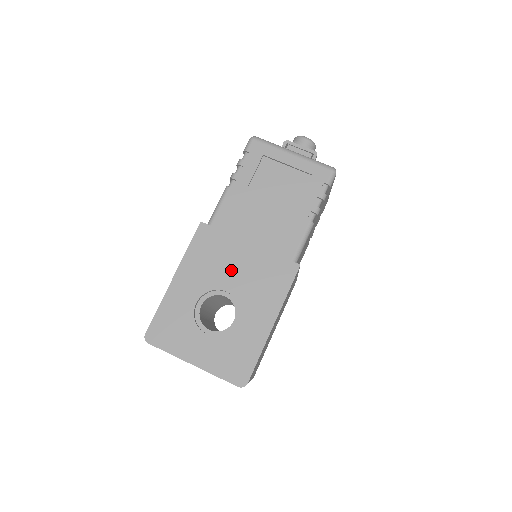
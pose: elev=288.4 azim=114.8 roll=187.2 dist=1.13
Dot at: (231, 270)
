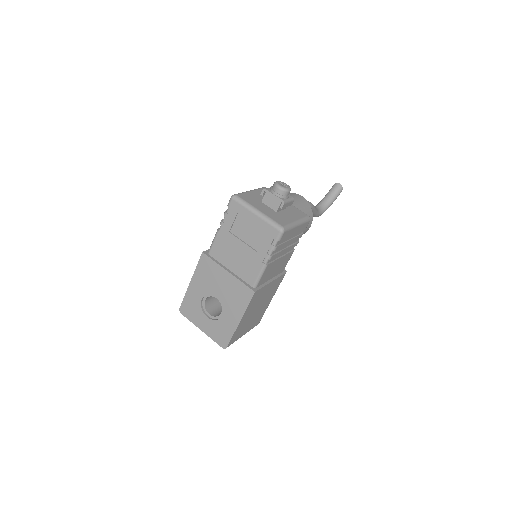
Dot at: (218, 285)
